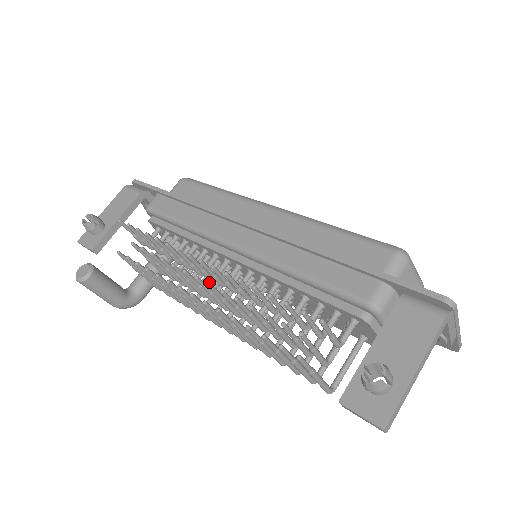
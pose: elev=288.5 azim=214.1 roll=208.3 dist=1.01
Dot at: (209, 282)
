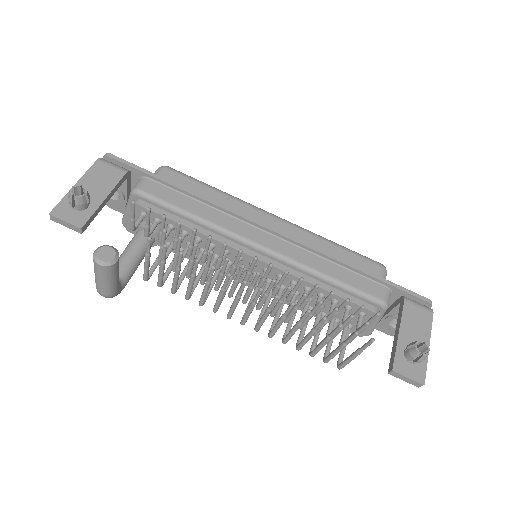
Dot at: occluded
